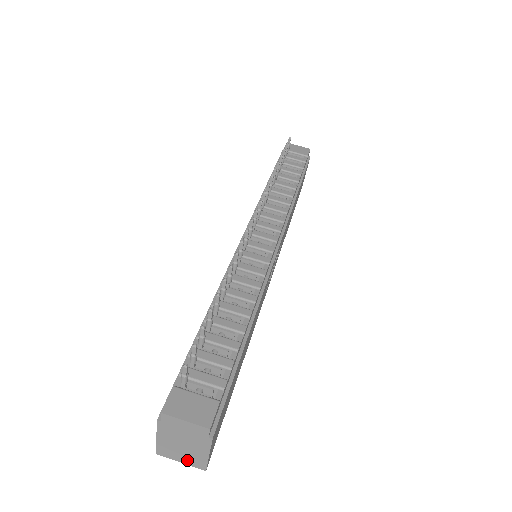
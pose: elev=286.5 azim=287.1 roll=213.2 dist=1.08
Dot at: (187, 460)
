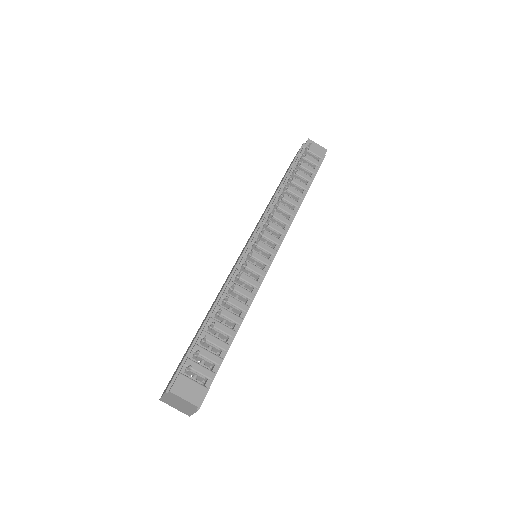
Dot at: (179, 409)
